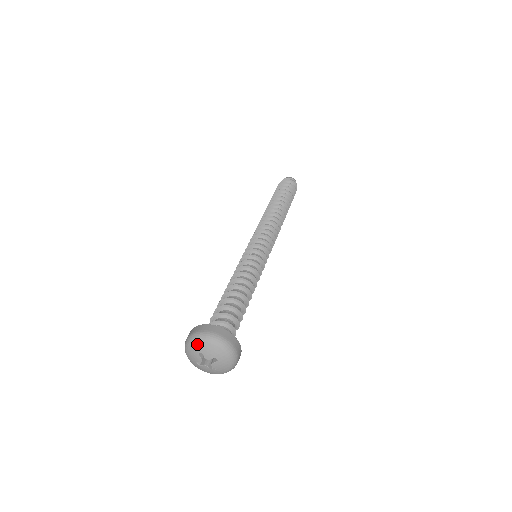
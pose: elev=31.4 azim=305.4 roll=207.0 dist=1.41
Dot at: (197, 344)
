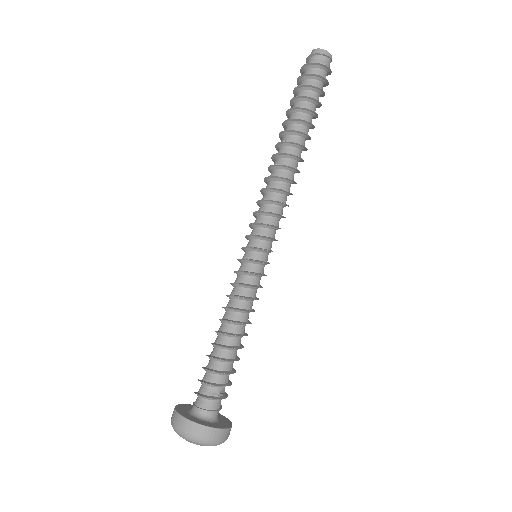
Dot at: occluded
